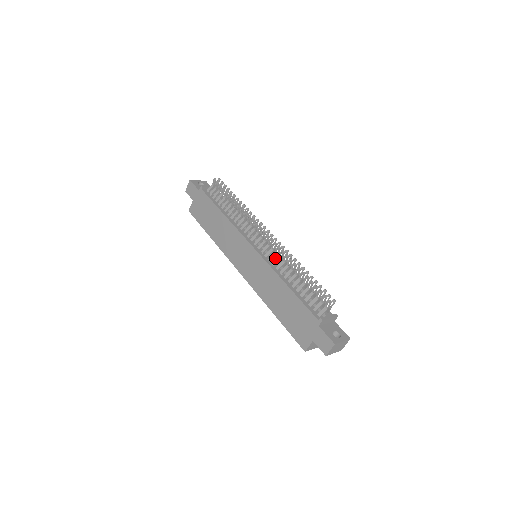
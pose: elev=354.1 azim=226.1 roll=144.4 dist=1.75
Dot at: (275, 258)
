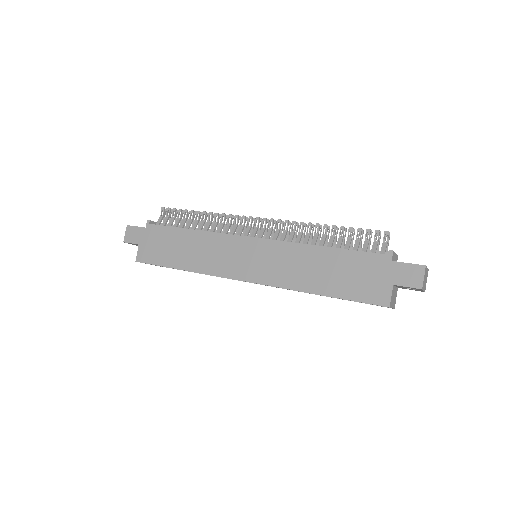
Dot at: (285, 239)
